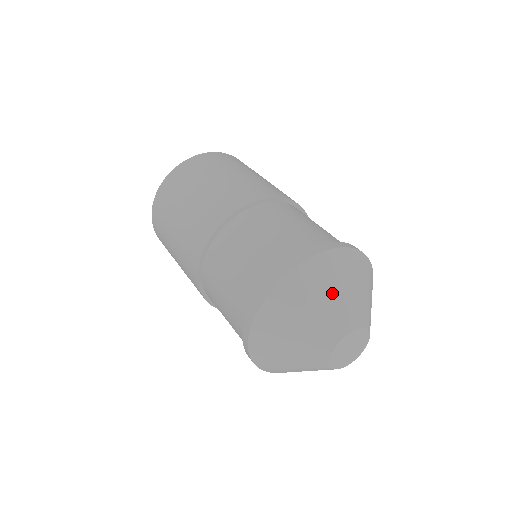
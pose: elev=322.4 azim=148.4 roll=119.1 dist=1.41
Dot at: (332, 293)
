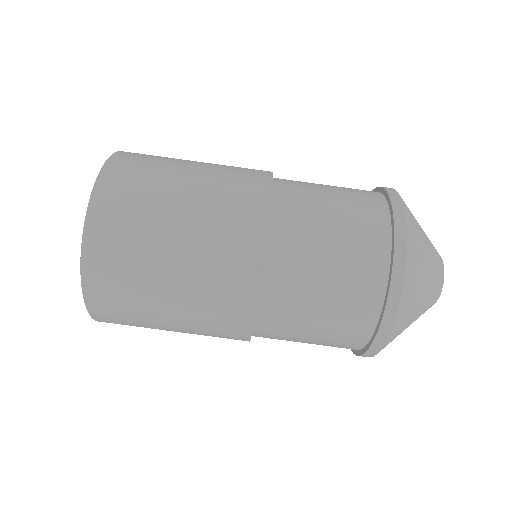
Dot at: (427, 260)
